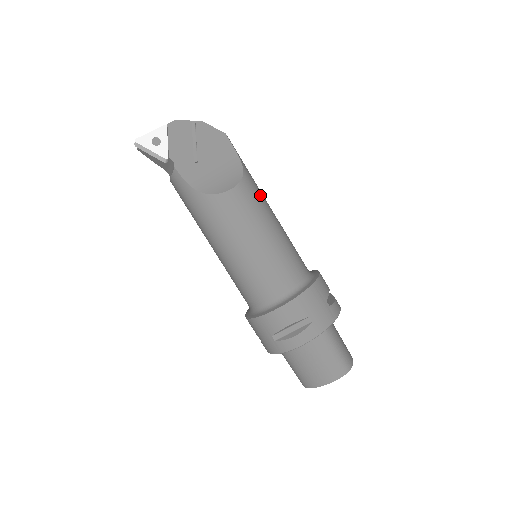
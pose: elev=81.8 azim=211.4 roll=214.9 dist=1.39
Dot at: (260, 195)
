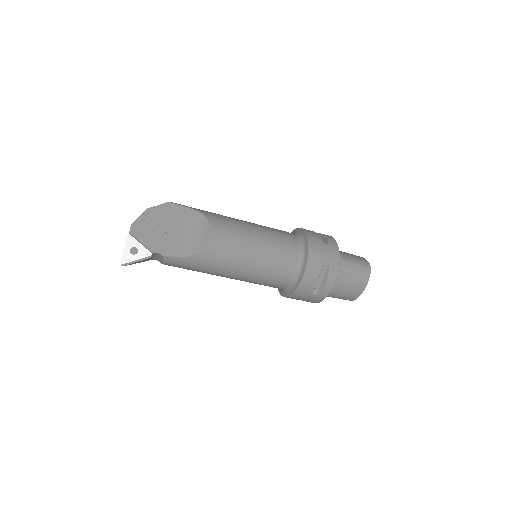
Dot at: (227, 219)
